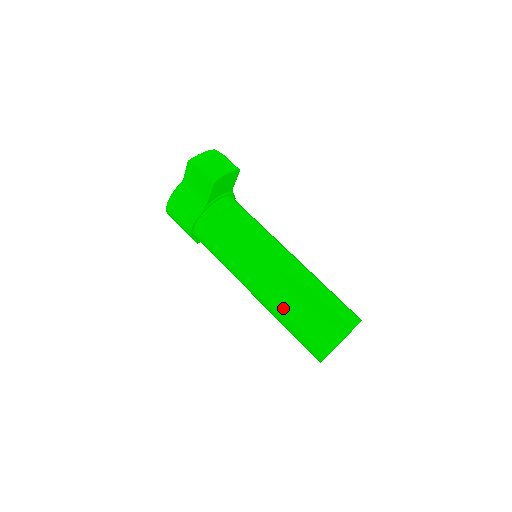
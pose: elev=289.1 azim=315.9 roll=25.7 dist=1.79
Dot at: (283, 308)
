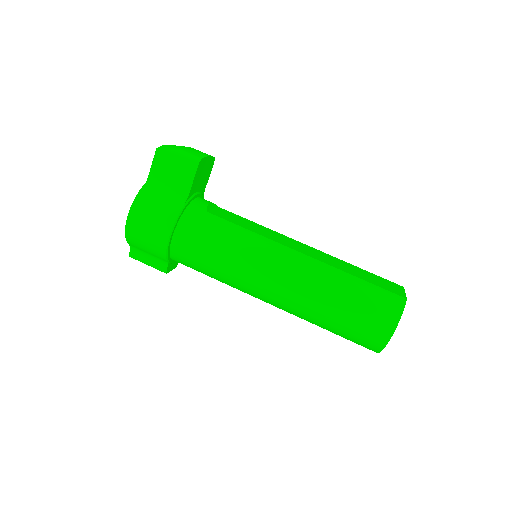
Dot at: (322, 290)
